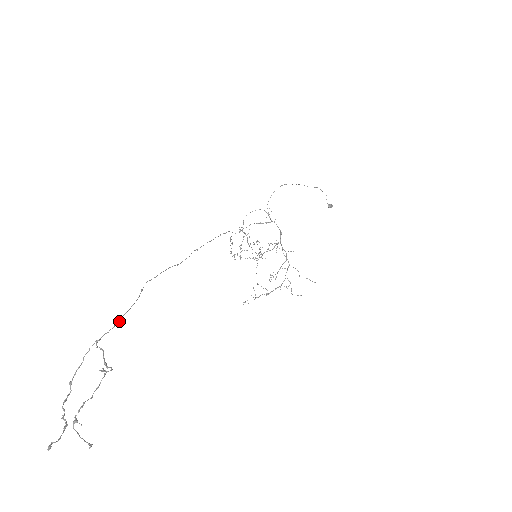
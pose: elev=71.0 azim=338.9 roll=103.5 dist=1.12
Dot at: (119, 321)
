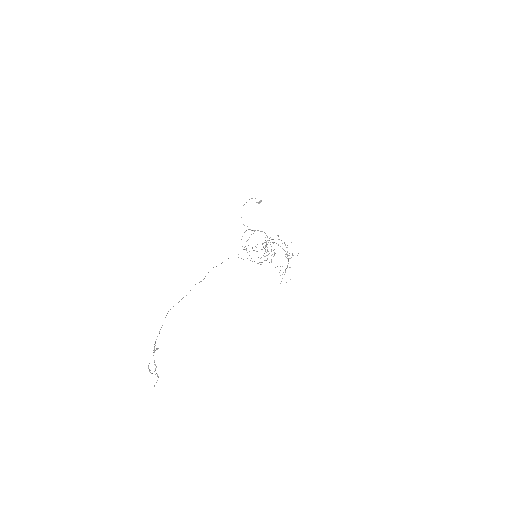
Dot at: occluded
